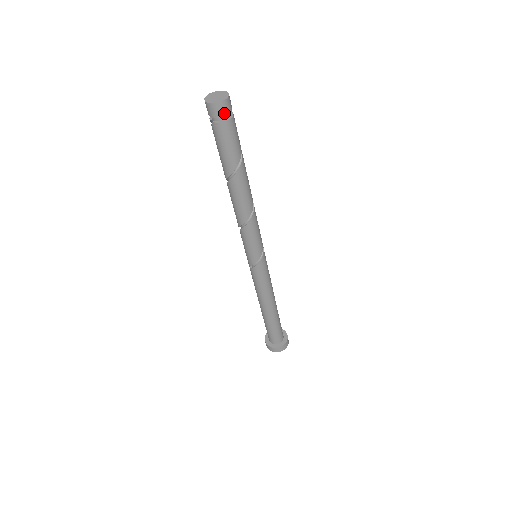
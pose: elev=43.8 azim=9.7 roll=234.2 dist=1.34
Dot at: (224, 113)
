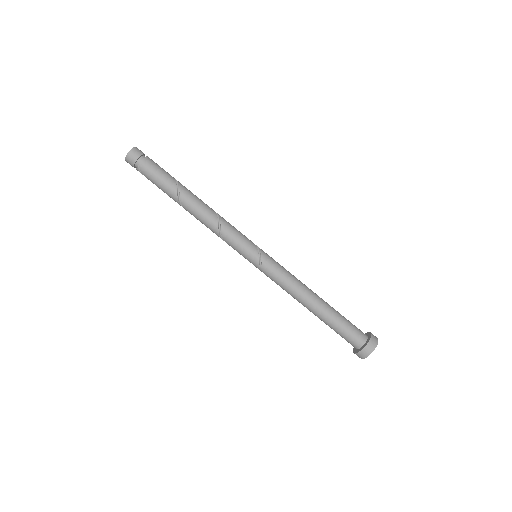
Dot at: (140, 153)
